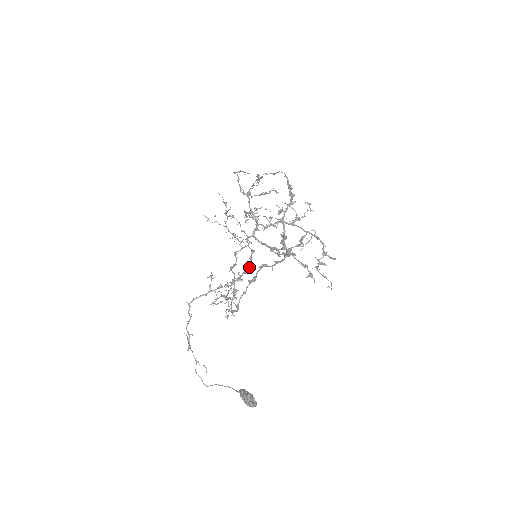
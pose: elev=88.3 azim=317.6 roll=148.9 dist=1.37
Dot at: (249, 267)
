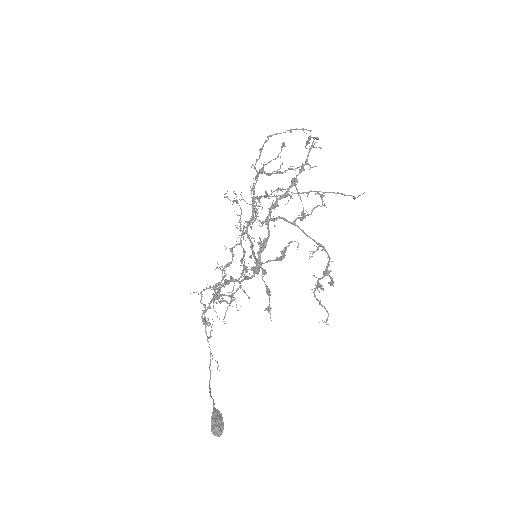
Dot at: (243, 270)
